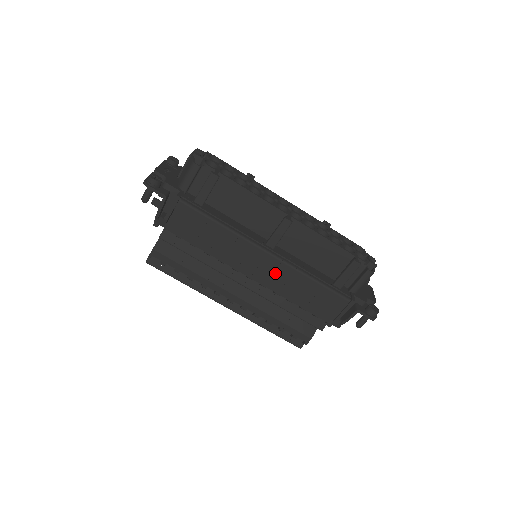
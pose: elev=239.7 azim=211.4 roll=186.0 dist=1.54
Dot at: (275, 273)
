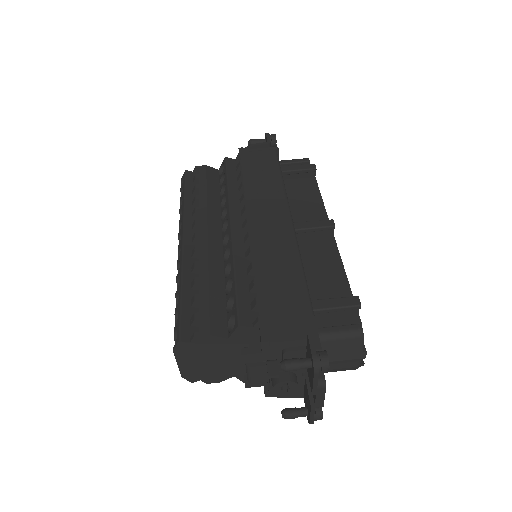
Dot at: (274, 233)
